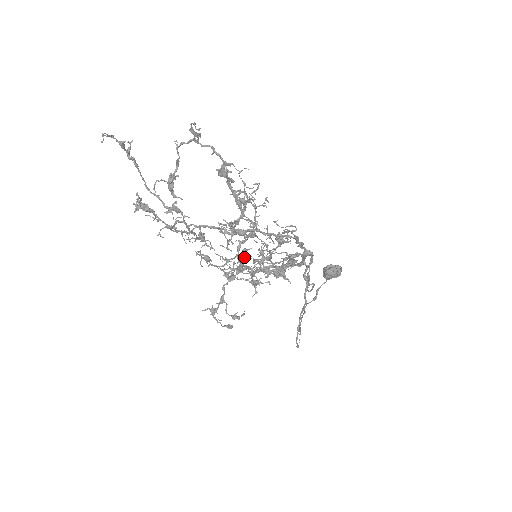
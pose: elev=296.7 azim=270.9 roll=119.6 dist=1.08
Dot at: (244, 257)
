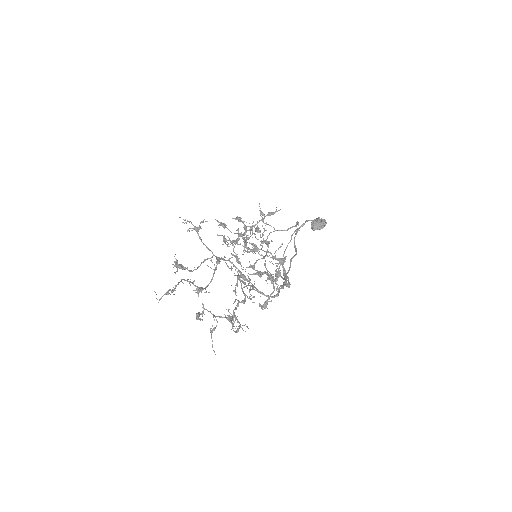
Dot at: occluded
